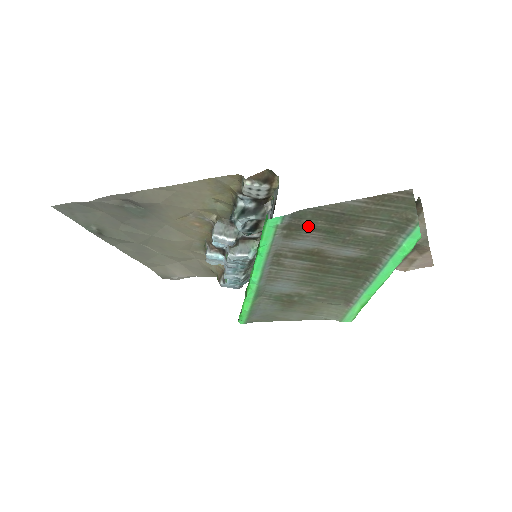
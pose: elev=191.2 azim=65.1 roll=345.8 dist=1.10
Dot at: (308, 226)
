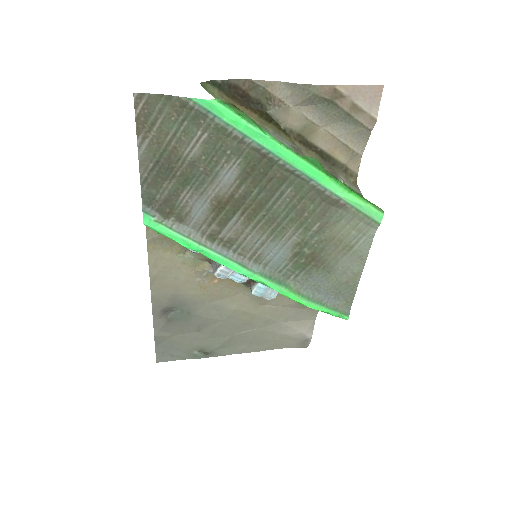
Dot at: (168, 197)
